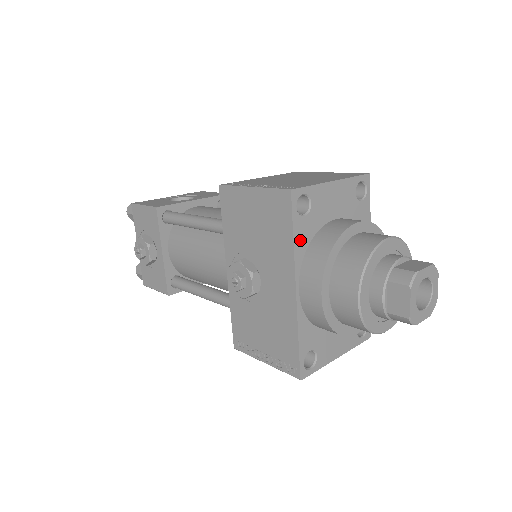
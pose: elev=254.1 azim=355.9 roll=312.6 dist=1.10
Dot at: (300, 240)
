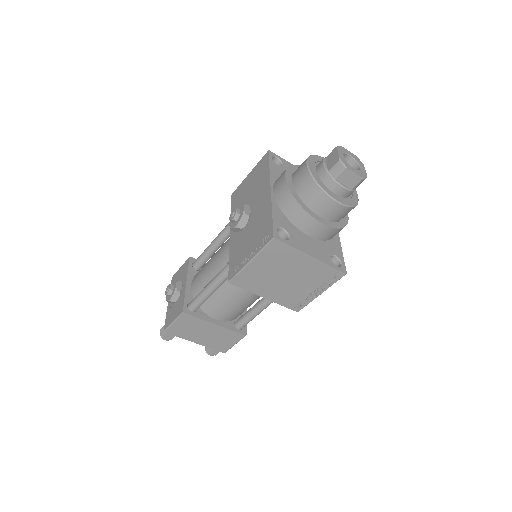
Dot at: (274, 171)
